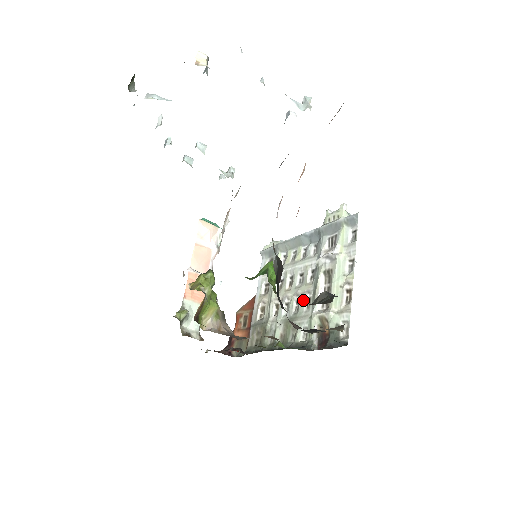
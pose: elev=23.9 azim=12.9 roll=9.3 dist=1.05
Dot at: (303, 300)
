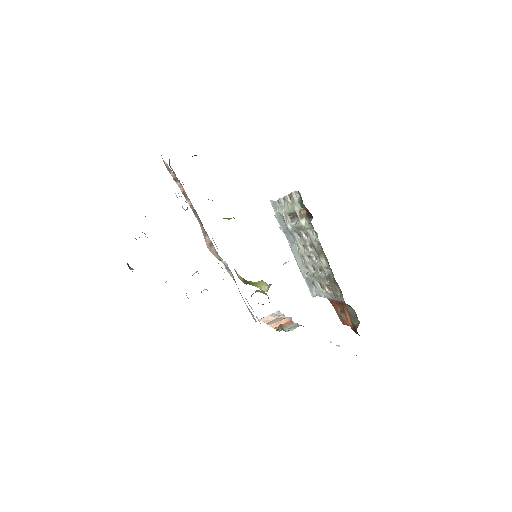
Dot at: (307, 240)
